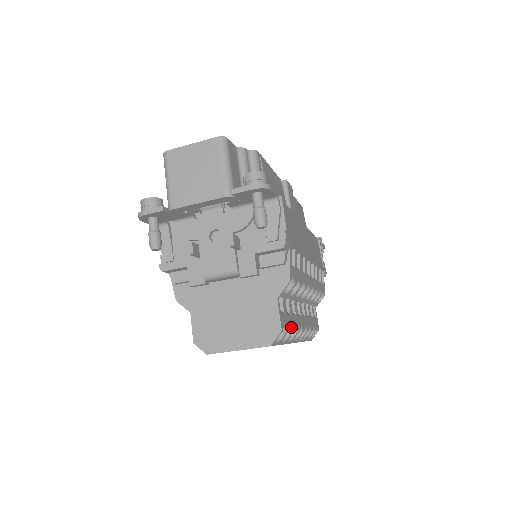
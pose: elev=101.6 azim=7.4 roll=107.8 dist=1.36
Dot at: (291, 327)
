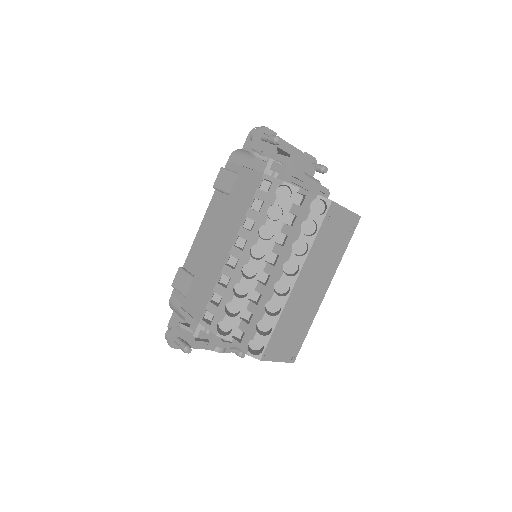
Dot at: occluded
